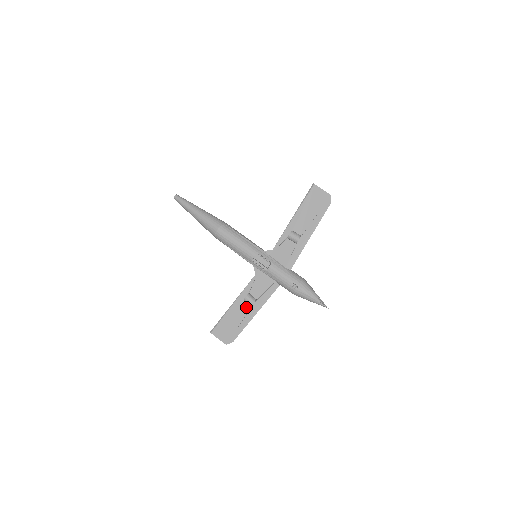
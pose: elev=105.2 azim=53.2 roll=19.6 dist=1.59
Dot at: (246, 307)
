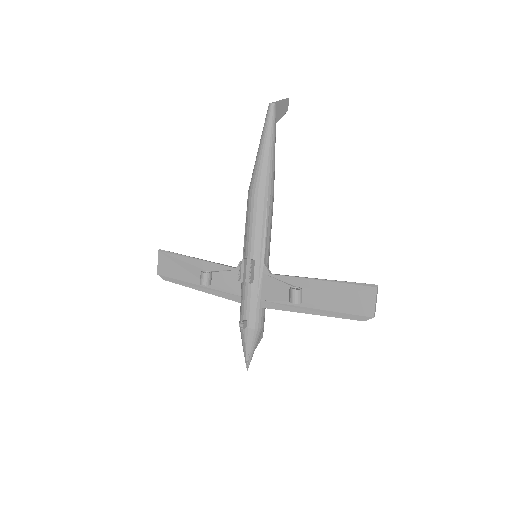
Dot at: (199, 276)
